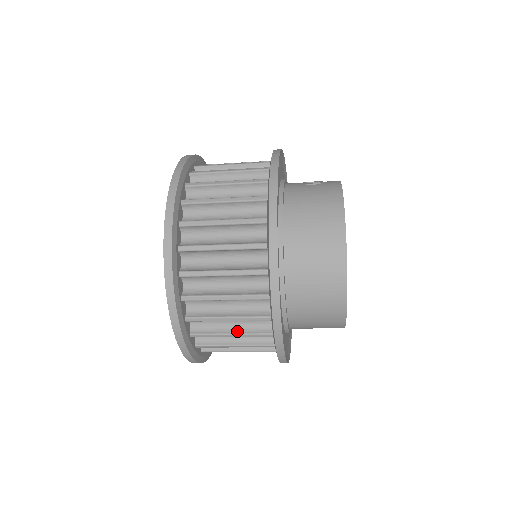
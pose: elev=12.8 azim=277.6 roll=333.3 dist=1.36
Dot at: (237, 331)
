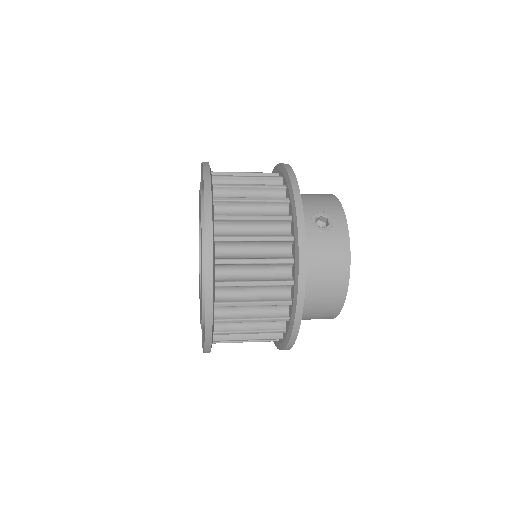
Dot at: occluded
